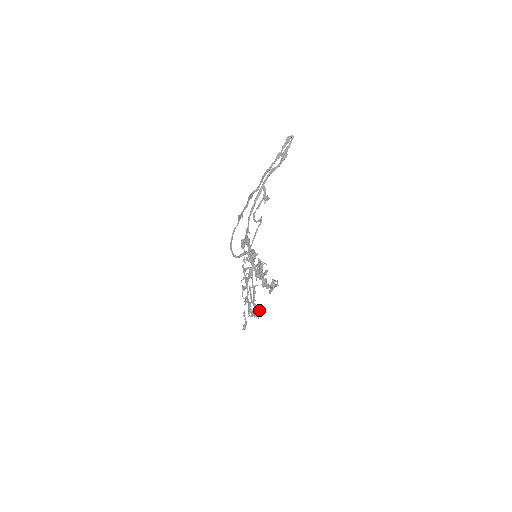
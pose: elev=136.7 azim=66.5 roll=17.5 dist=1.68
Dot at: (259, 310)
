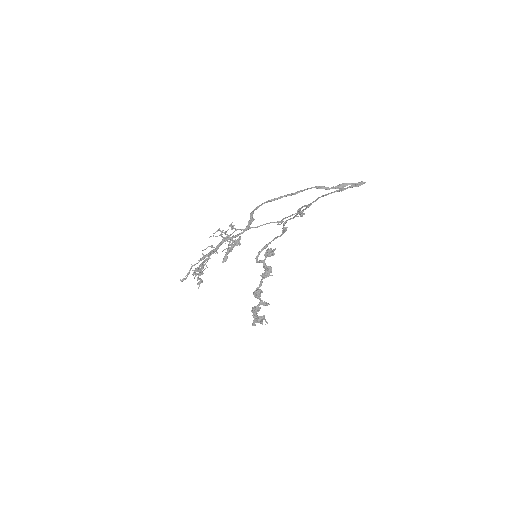
Dot at: (200, 274)
